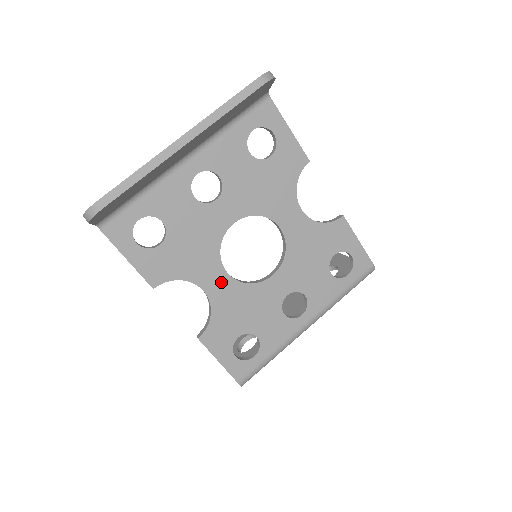
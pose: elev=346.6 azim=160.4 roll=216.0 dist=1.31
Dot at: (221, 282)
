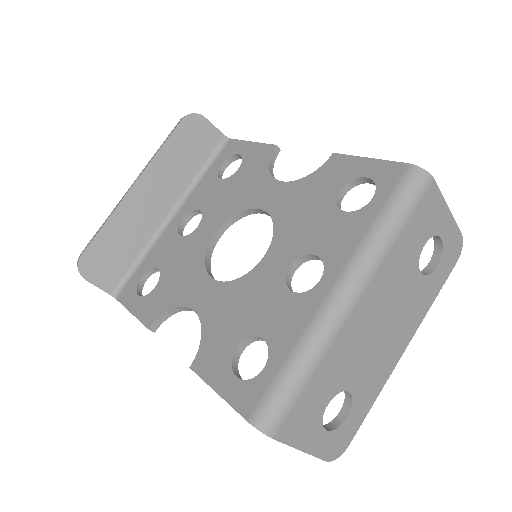
Dot at: (209, 292)
